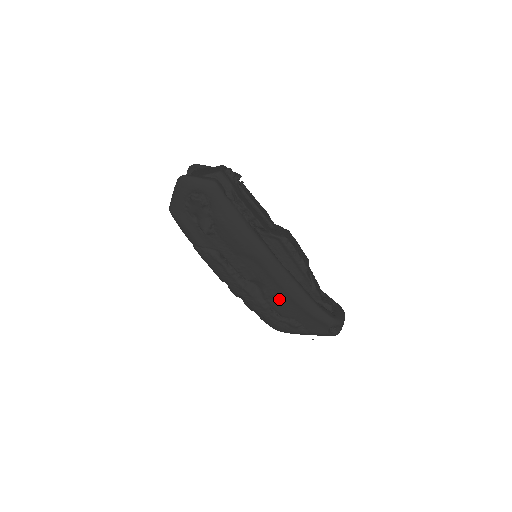
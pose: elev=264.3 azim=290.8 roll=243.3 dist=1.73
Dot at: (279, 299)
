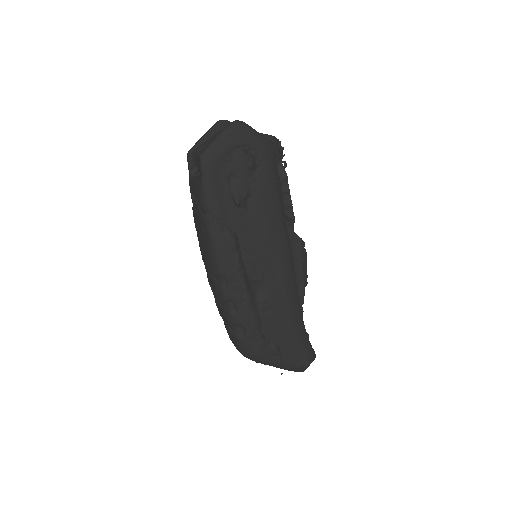
Dot at: (275, 313)
